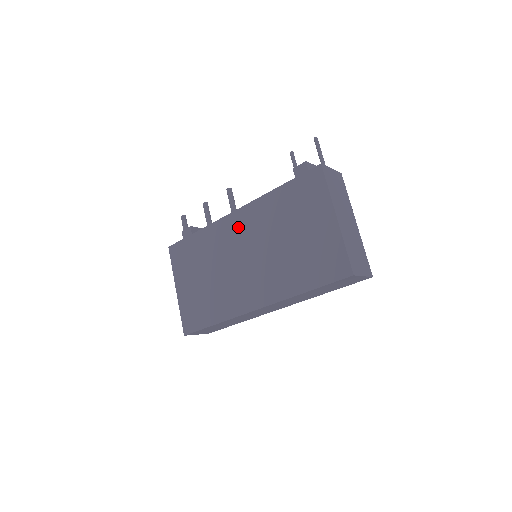
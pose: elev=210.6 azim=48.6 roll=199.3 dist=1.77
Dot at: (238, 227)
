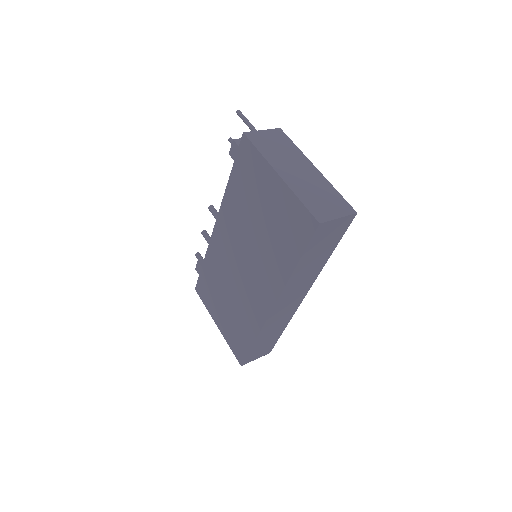
Dot at: (223, 238)
